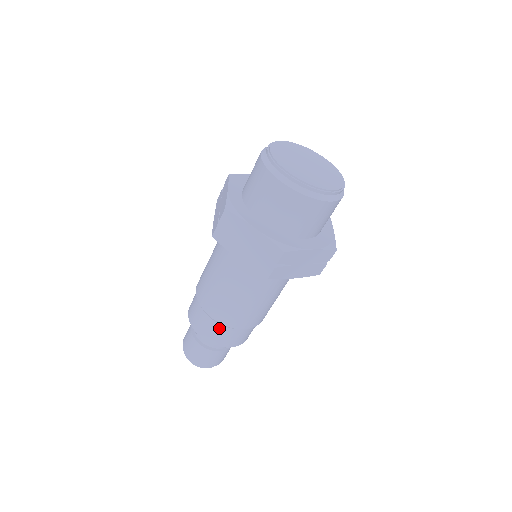
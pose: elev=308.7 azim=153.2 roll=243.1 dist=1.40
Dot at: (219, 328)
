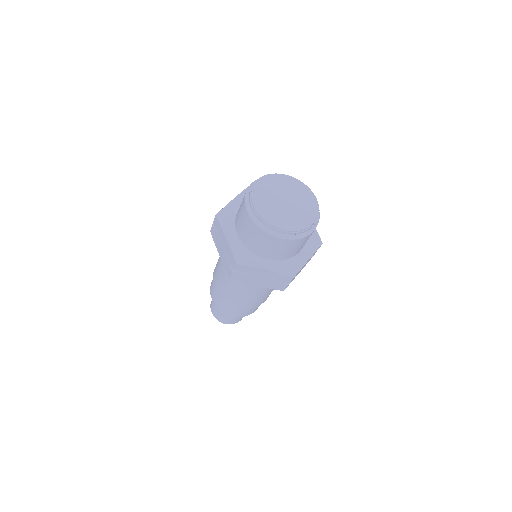
Dot at: (220, 298)
